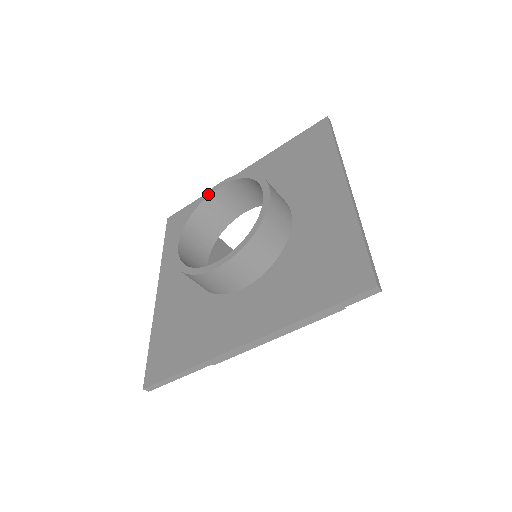
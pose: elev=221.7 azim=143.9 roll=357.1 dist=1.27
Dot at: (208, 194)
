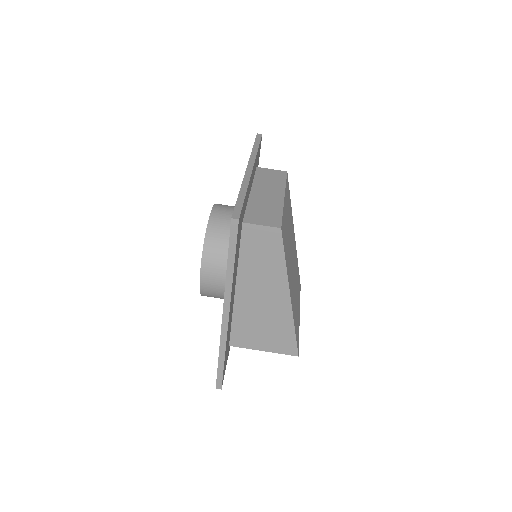
Dot at: occluded
